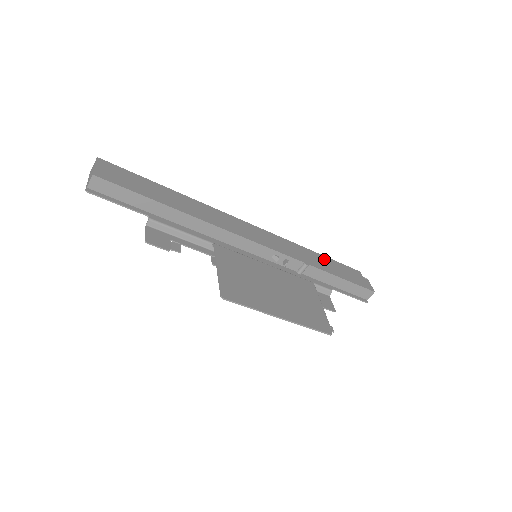
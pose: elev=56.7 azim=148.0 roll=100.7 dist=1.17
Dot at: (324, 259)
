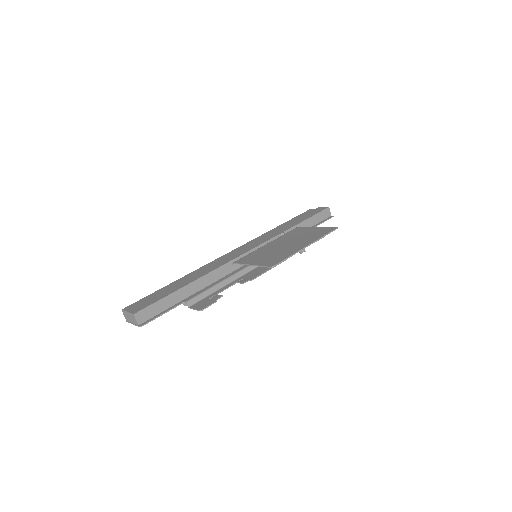
Dot at: (286, 224)
